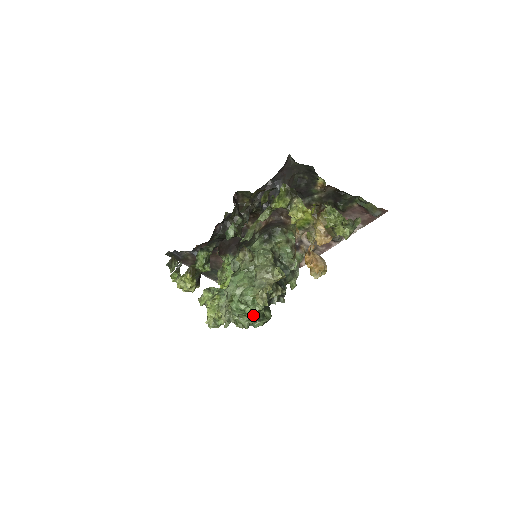
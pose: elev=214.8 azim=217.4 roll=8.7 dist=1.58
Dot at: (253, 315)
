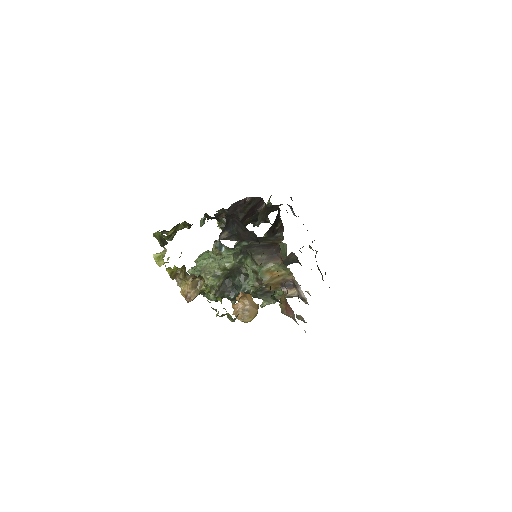
Dot at: occluded
